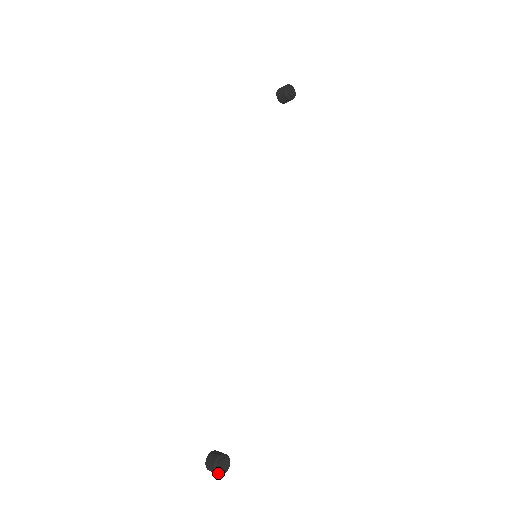
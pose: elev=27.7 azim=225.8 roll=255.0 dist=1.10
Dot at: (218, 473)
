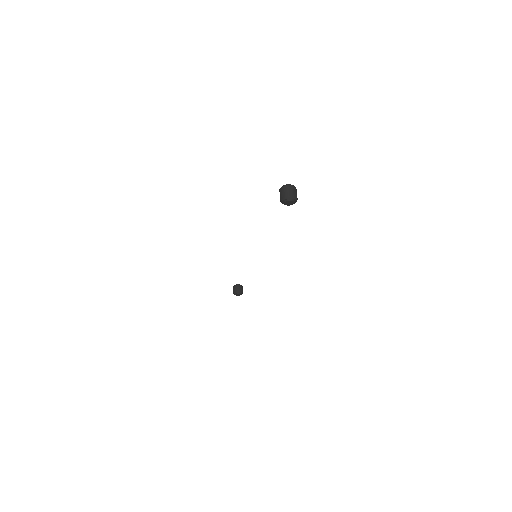
Dot at: (236, 295)
